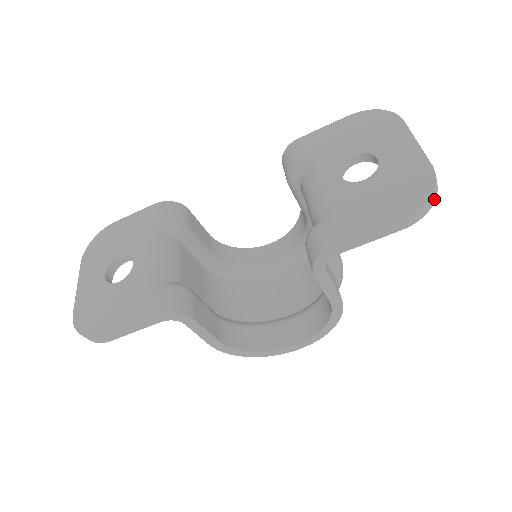
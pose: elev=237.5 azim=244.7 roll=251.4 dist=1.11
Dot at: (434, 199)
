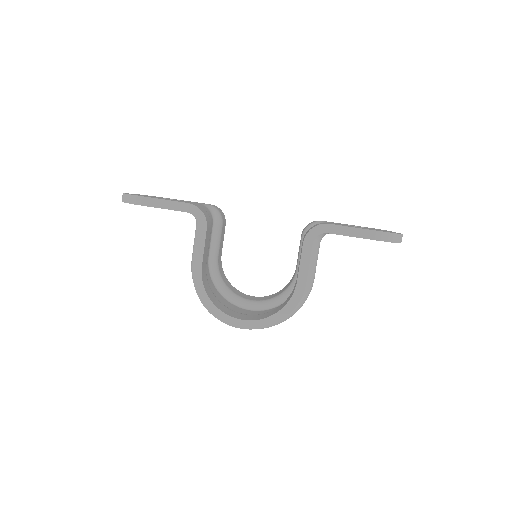
Dot at: (398, 241)
